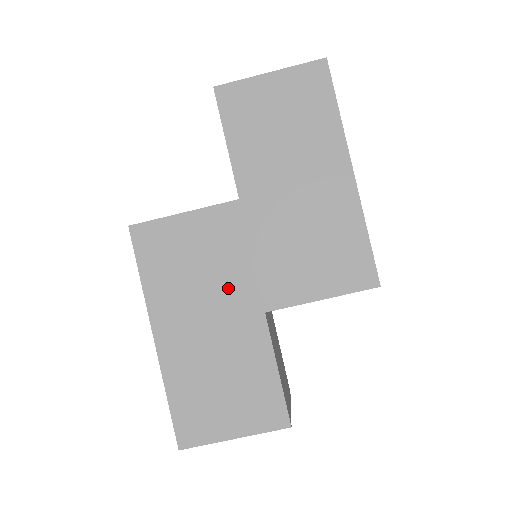
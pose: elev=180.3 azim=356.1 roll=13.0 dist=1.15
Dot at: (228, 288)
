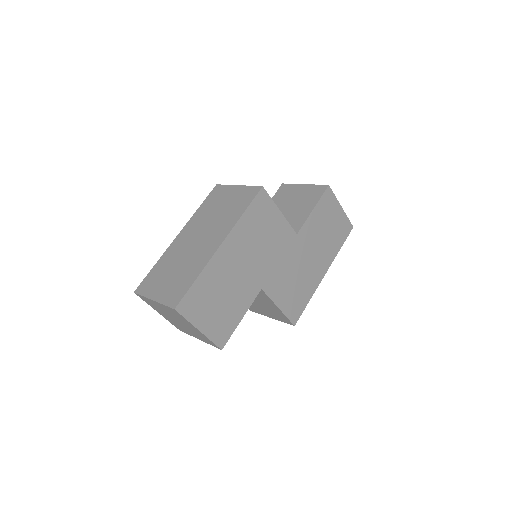
Dot at: (262, 262)
